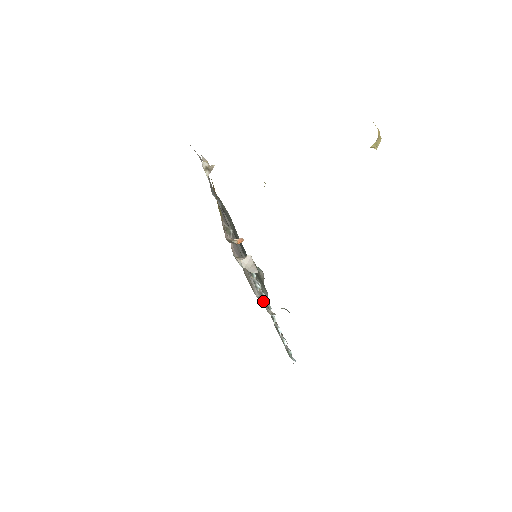
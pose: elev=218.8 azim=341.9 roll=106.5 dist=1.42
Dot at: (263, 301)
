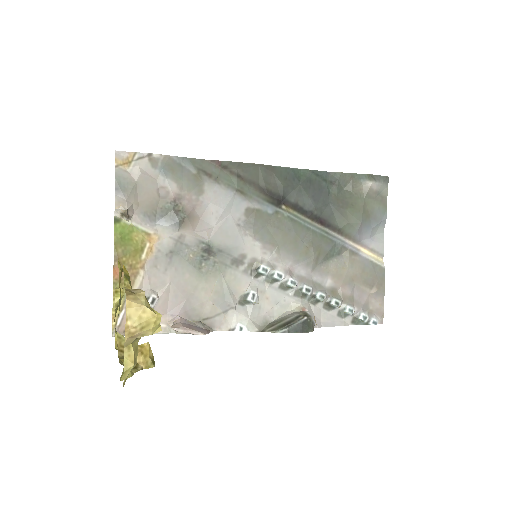
Dot at: (287, 292)
